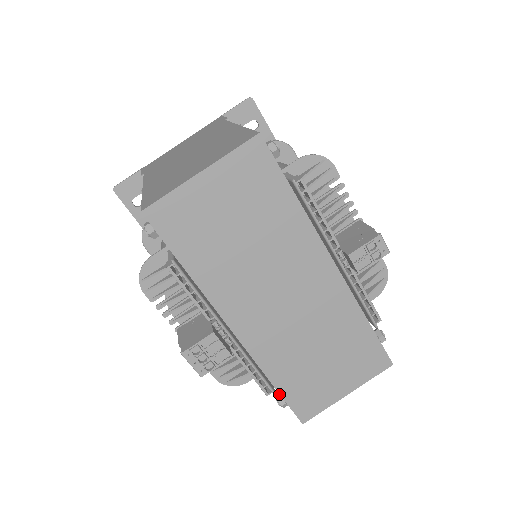
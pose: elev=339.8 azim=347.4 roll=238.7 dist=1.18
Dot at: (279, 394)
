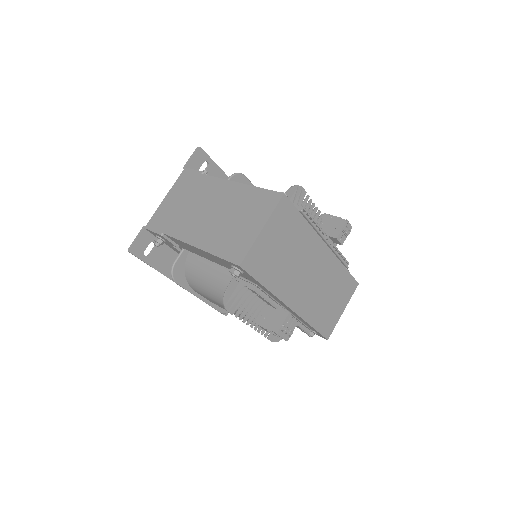
Dot at: occluded
